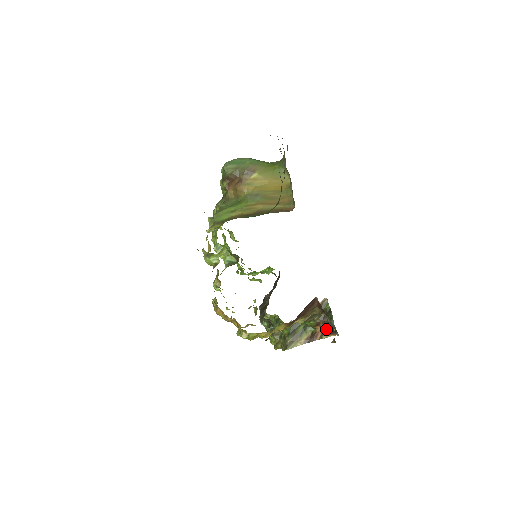
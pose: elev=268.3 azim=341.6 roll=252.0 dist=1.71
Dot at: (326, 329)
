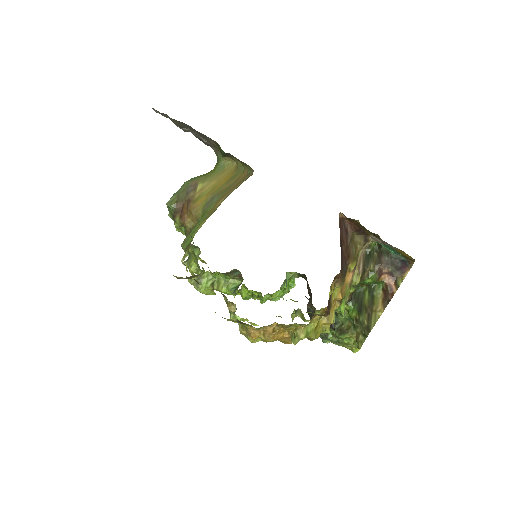
Dot at: (394, 271)
